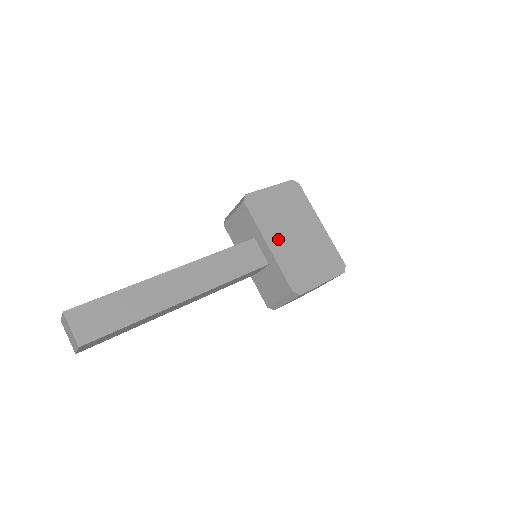
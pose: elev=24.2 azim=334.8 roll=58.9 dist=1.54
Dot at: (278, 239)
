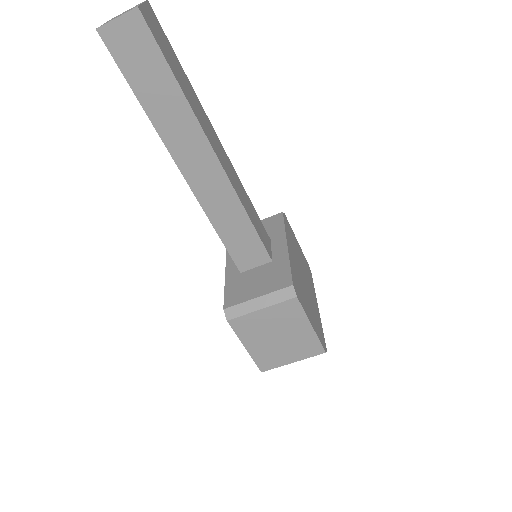
Dot at: (294, 256)
